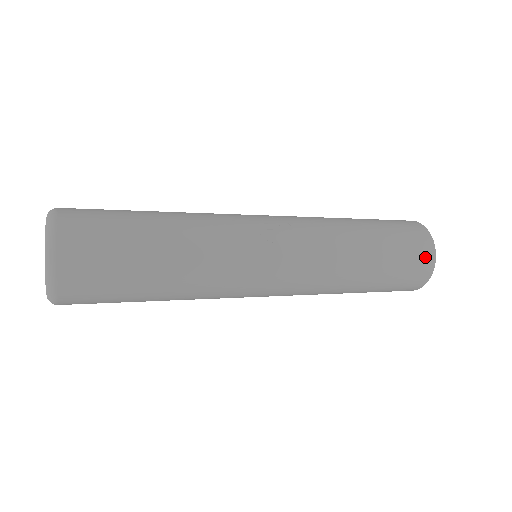
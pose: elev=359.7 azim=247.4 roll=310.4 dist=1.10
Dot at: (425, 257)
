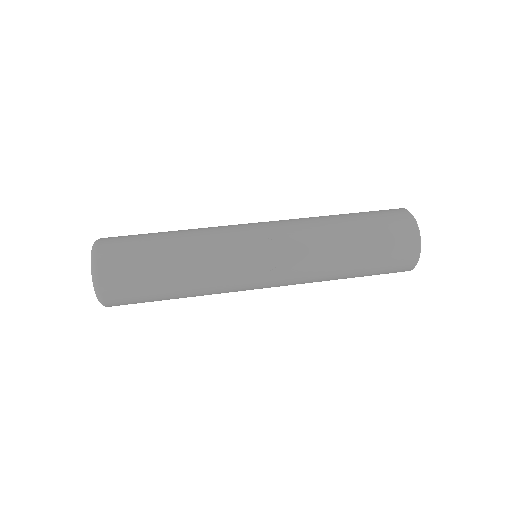
Dot at: (406, 262)
